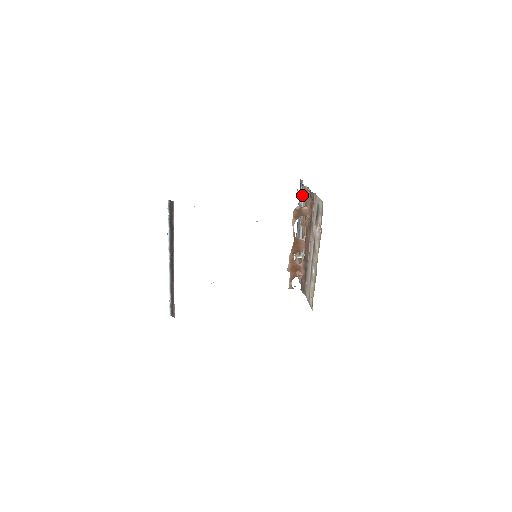
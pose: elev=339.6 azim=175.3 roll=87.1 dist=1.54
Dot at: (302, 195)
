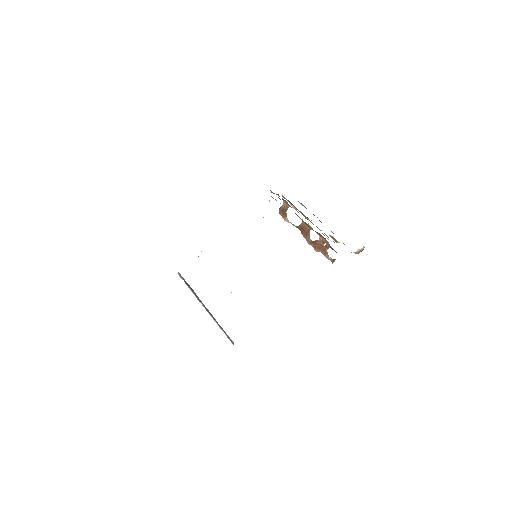
Dot at: occluded
